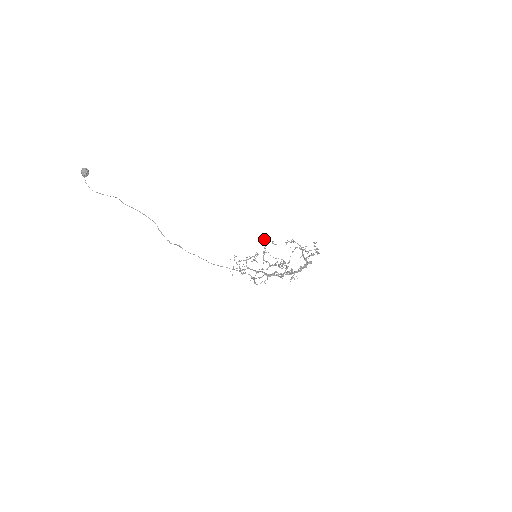
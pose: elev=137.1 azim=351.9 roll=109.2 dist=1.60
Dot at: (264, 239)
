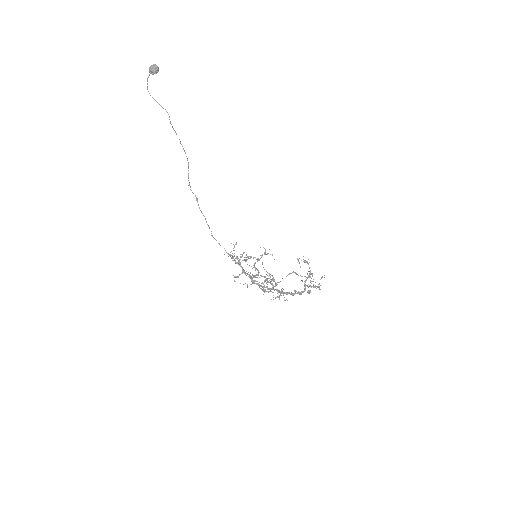
Dot at: occluded
